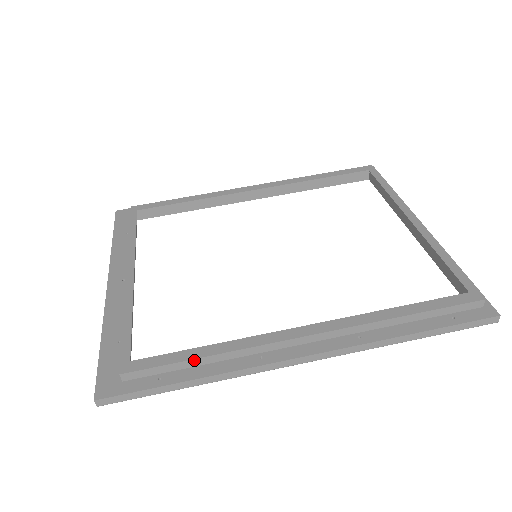
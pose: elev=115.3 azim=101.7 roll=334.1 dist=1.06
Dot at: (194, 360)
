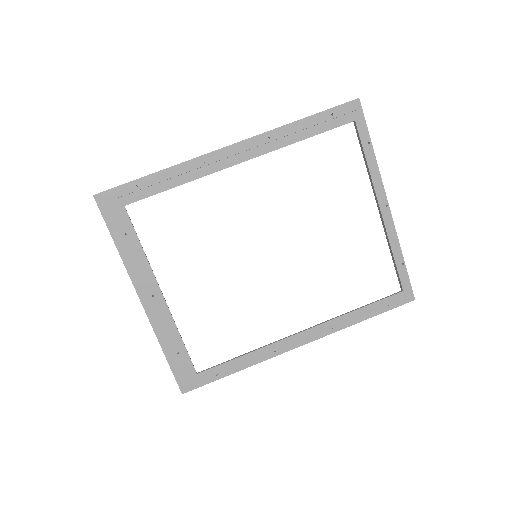
Dot at: occluded
